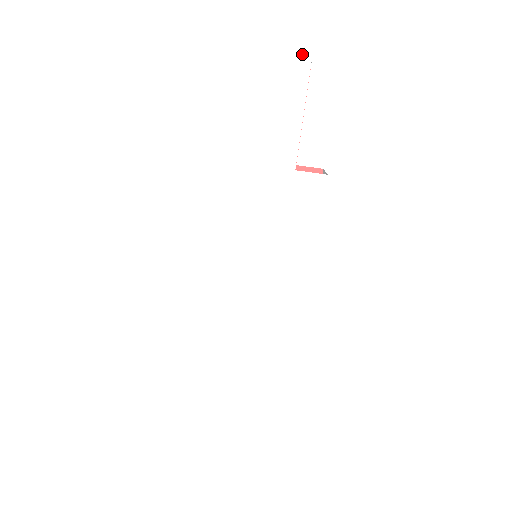
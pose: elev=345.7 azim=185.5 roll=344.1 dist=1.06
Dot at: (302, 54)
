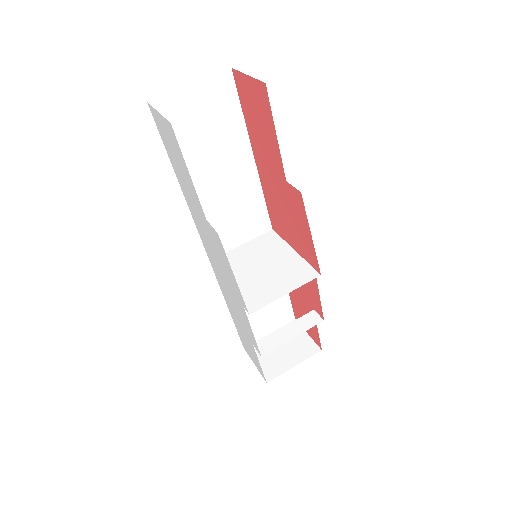
Dot at: (171, 130)
